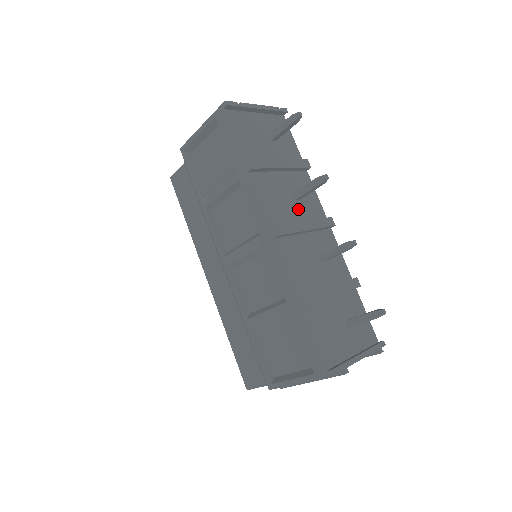
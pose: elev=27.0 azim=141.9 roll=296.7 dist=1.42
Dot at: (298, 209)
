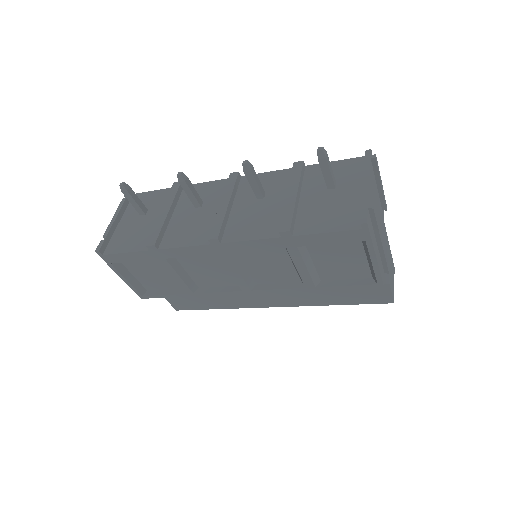
Dot at: (210, 207)
